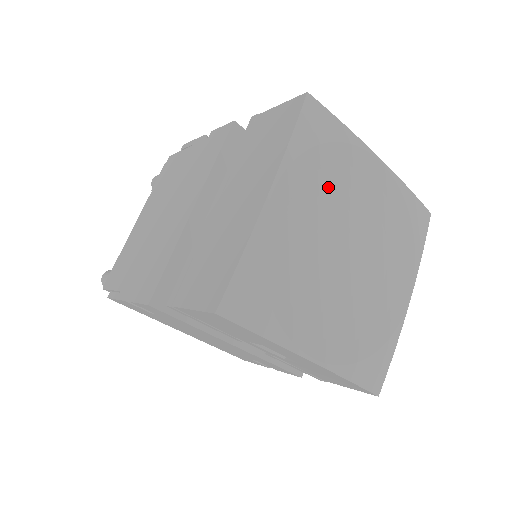
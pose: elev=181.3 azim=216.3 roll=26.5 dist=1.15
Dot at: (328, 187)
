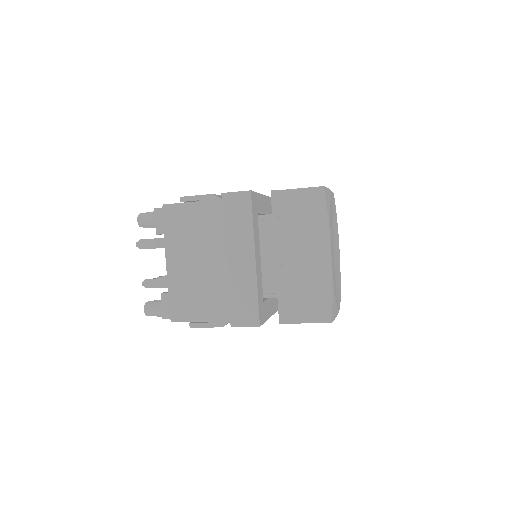
Dot at: (330, 227)
